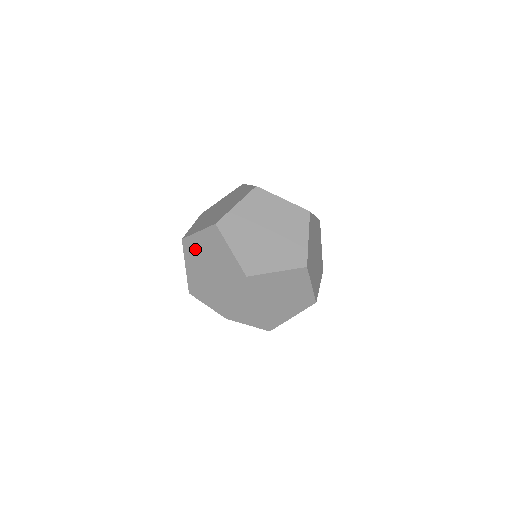
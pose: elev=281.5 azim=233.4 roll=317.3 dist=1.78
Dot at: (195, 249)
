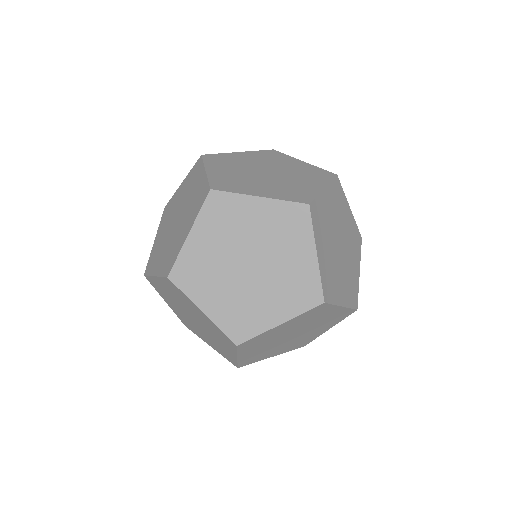
Dot at: (172, 207)
